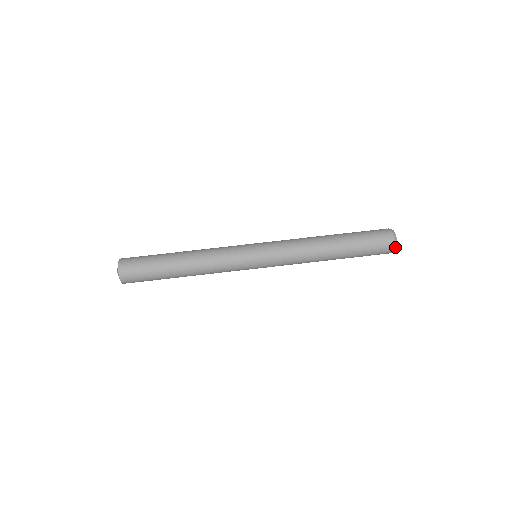
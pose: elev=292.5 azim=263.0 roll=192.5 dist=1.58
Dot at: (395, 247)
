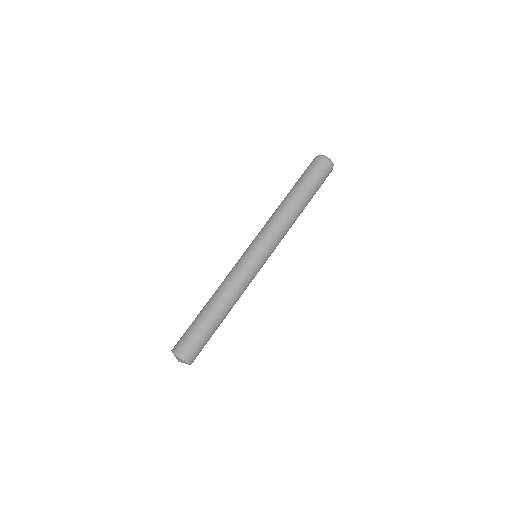
Dot at: (330, 161)
